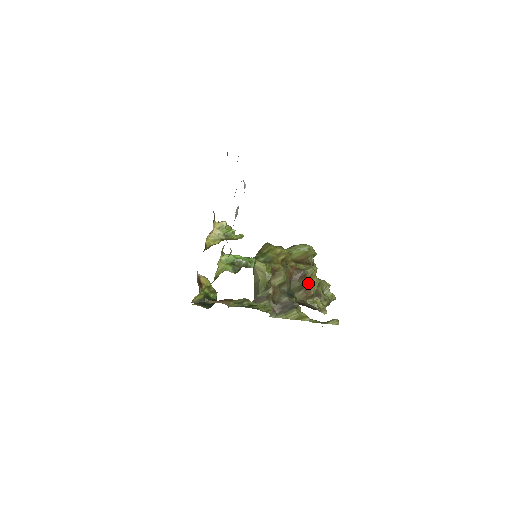
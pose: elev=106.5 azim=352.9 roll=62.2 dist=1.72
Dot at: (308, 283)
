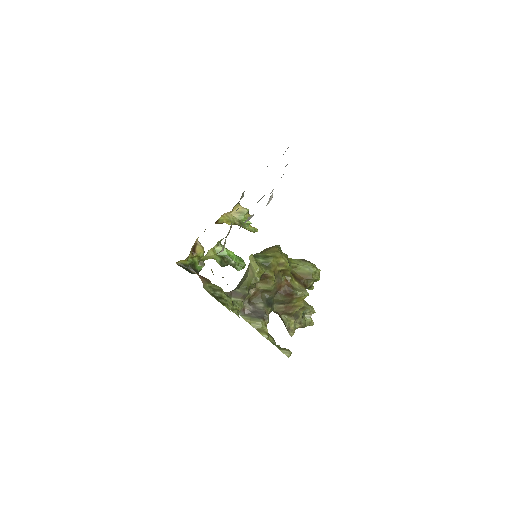
Dot at: (292, 302)
